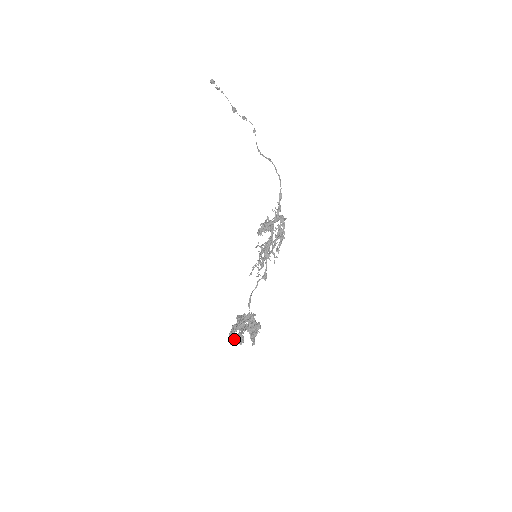
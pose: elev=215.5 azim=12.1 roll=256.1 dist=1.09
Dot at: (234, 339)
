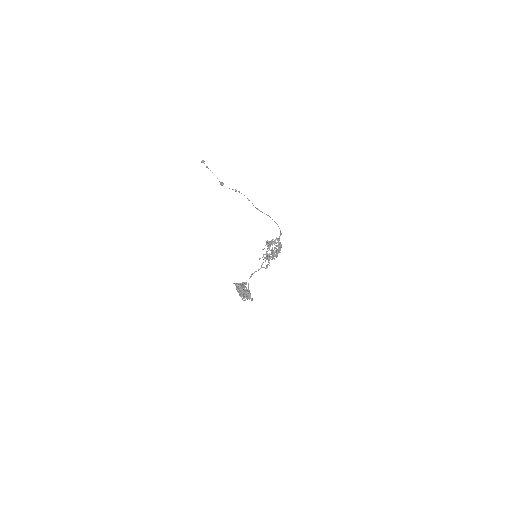
Dot at: (244, 289)
